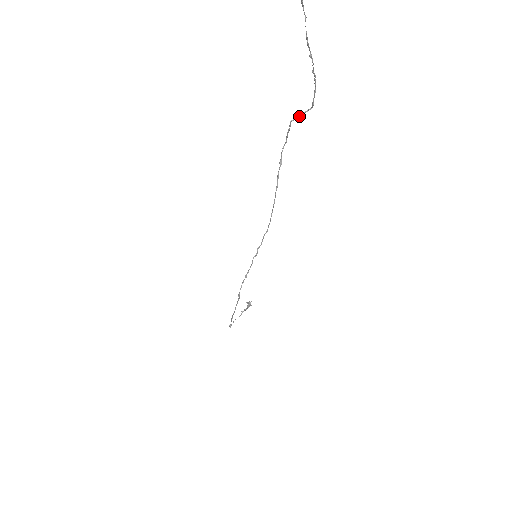
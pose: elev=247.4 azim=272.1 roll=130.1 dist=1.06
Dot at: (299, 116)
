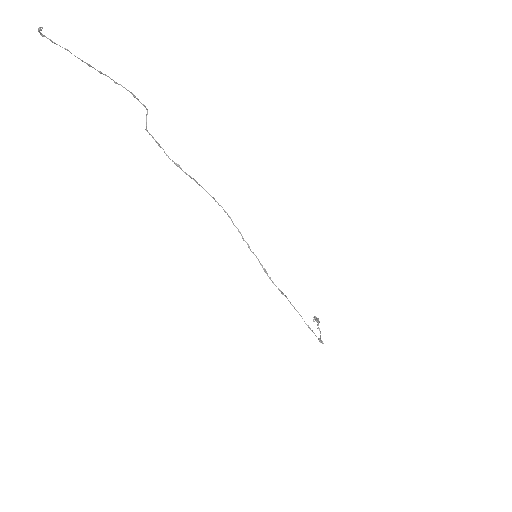
Dot at: (146, 122)
